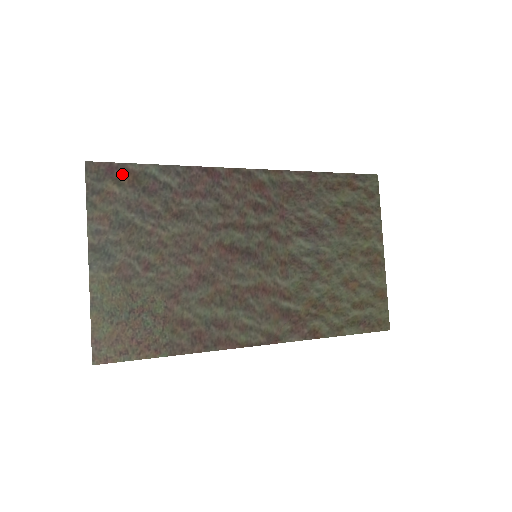
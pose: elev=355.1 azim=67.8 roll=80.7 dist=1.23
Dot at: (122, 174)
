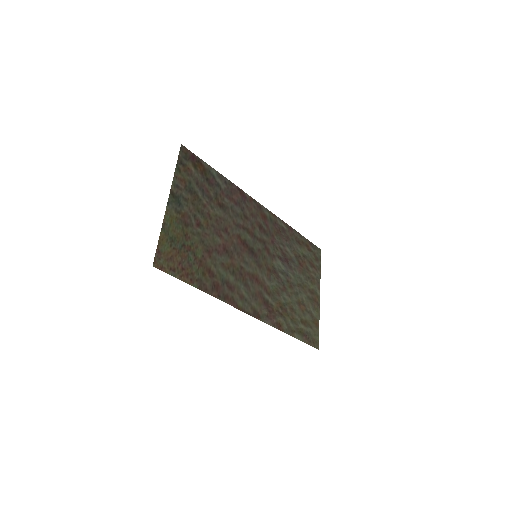
Dot at: (198, 164)
